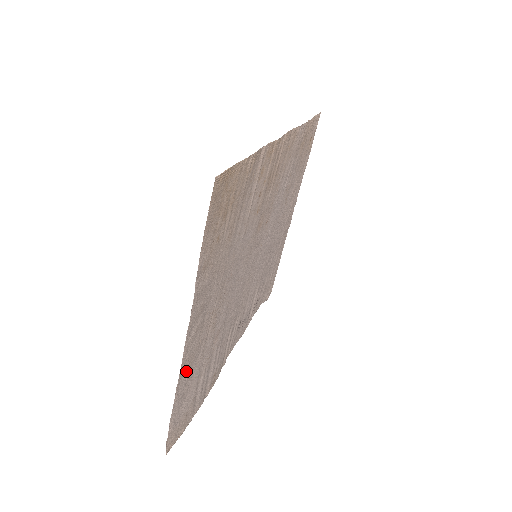
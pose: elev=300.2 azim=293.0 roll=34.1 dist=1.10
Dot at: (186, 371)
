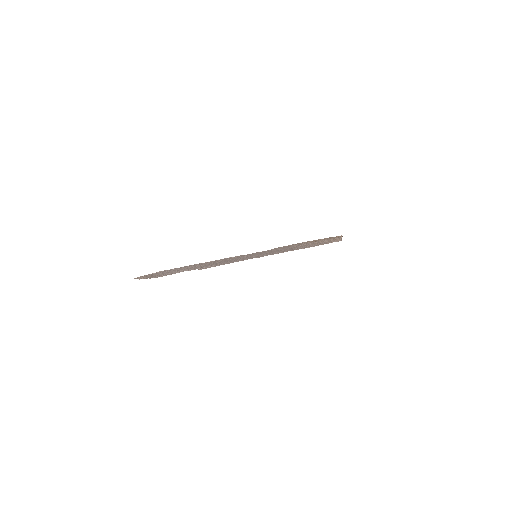
Dot at: occluded
